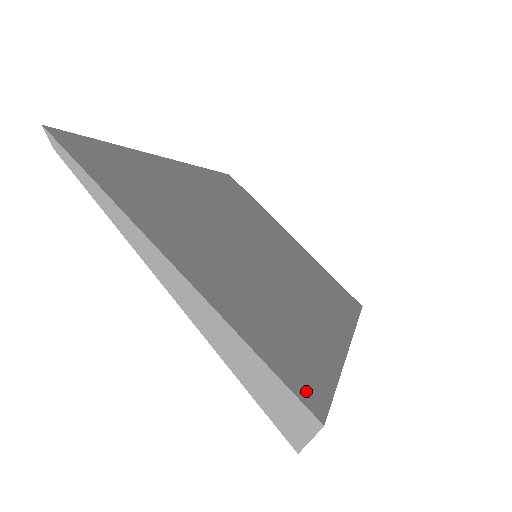
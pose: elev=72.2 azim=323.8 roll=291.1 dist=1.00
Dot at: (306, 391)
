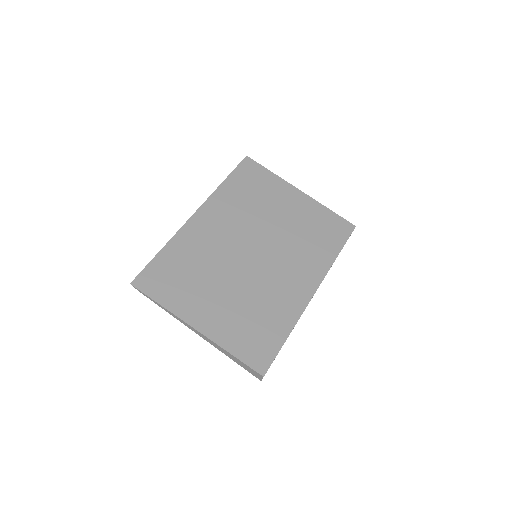
Dot at: (259, 362)
